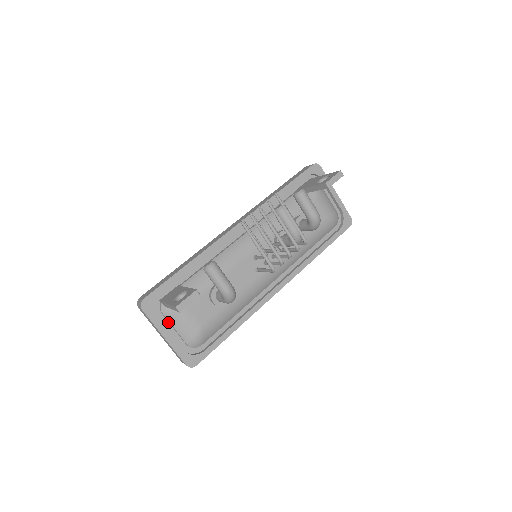
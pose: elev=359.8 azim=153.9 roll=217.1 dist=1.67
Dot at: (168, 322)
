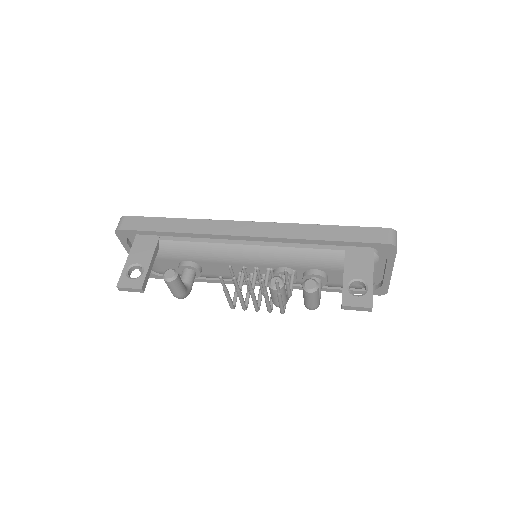
Dot at: occluded
